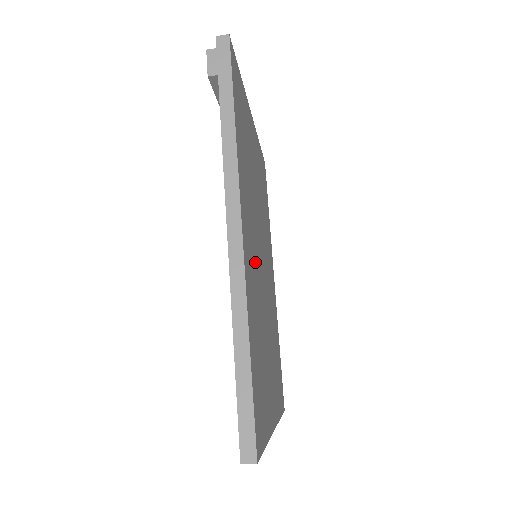
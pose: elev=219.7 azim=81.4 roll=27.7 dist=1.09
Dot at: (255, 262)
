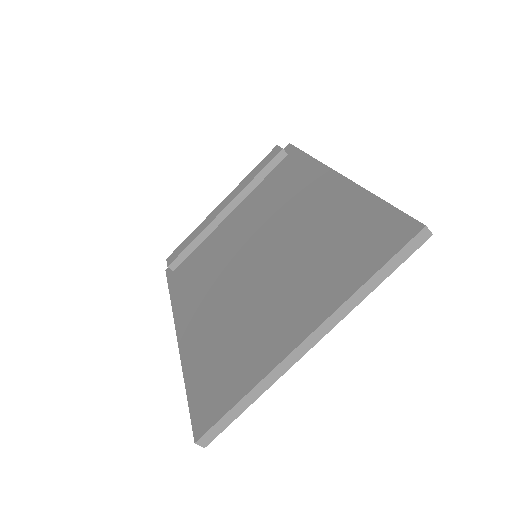
Dot at: occluded
